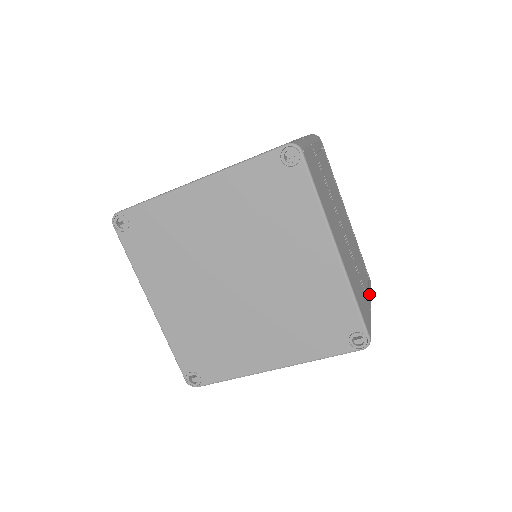
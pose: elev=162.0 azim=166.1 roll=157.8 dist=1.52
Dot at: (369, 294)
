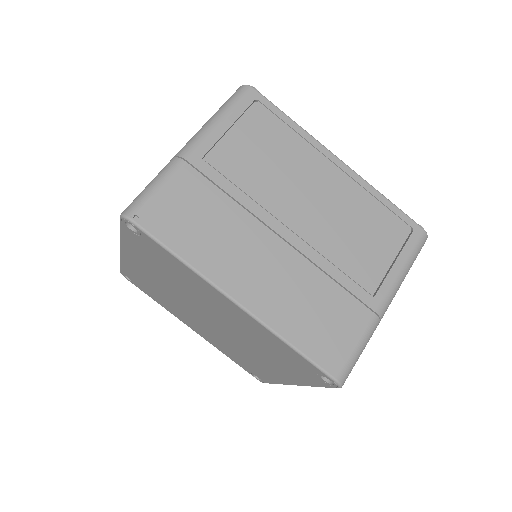
Dot at: (389, 275)
